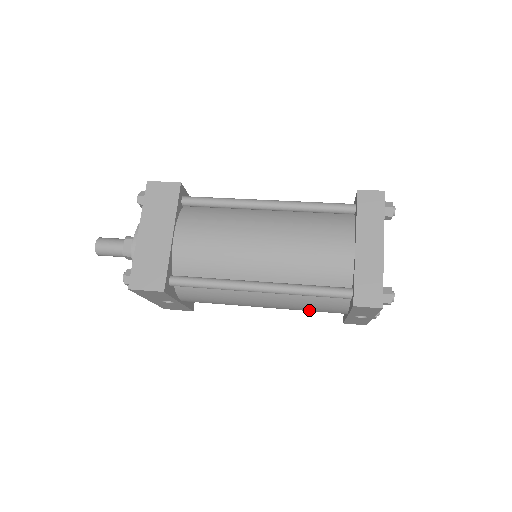
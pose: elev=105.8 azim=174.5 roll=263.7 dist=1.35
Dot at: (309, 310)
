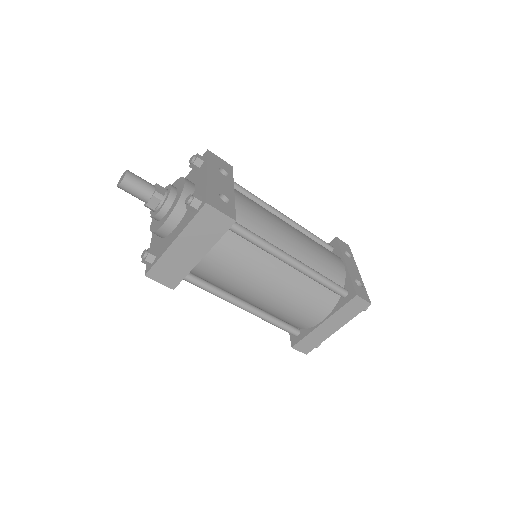
Dot at: occluded
